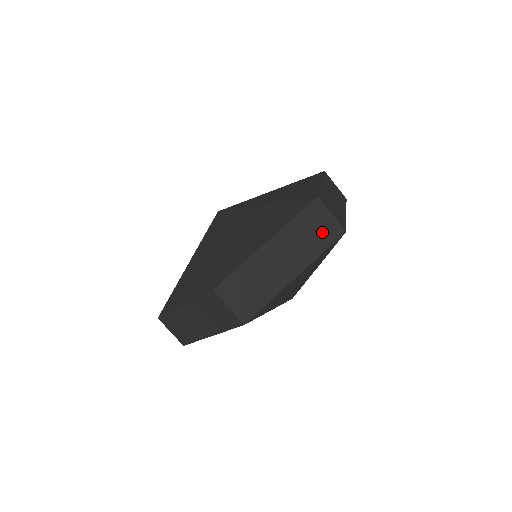
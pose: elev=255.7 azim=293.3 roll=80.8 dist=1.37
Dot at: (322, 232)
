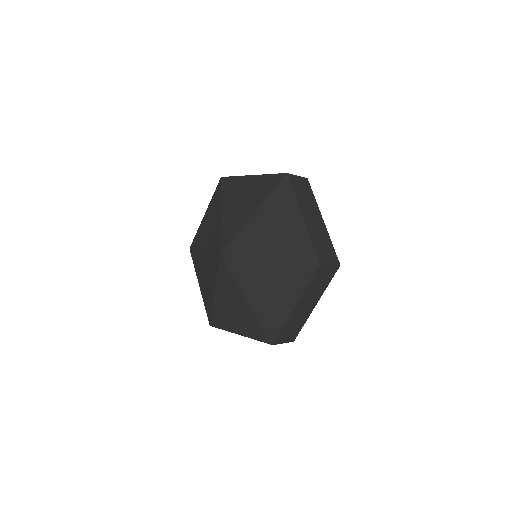
Dot at: occluded
